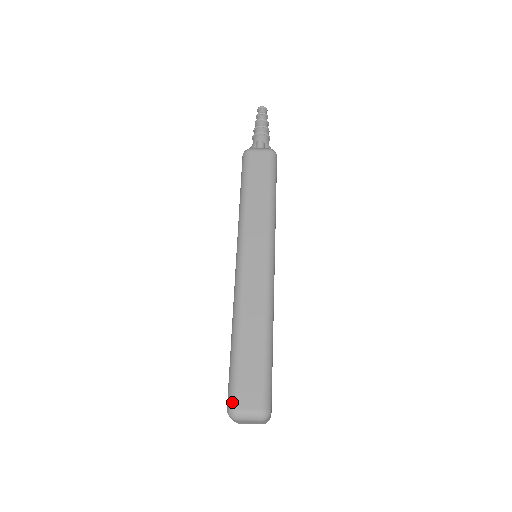
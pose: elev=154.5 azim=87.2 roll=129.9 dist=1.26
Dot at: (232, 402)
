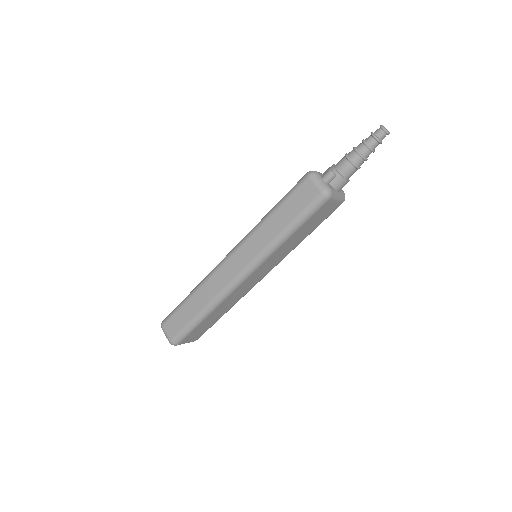
Dot at: (164, 321)
